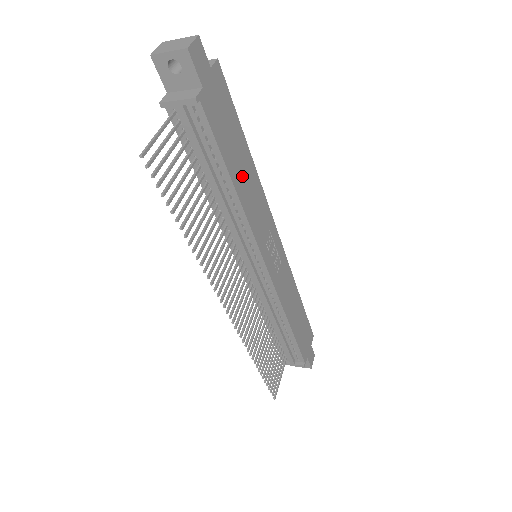
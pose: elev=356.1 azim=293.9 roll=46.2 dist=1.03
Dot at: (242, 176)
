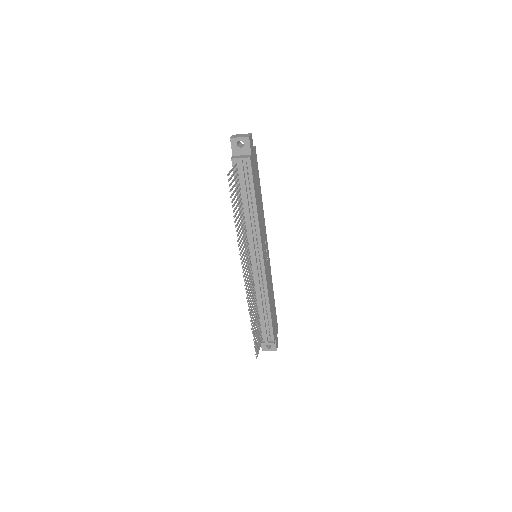
Dot at: (259, 203)
